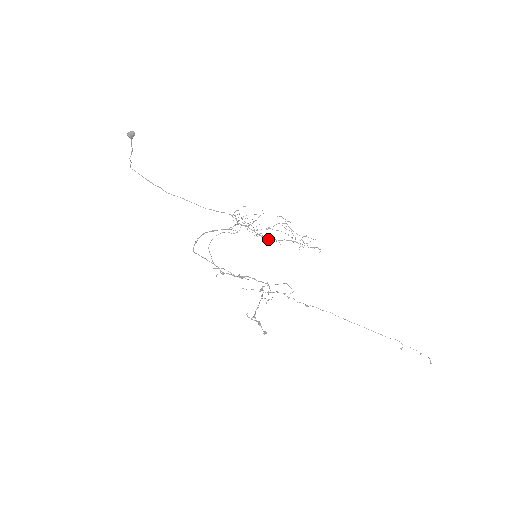
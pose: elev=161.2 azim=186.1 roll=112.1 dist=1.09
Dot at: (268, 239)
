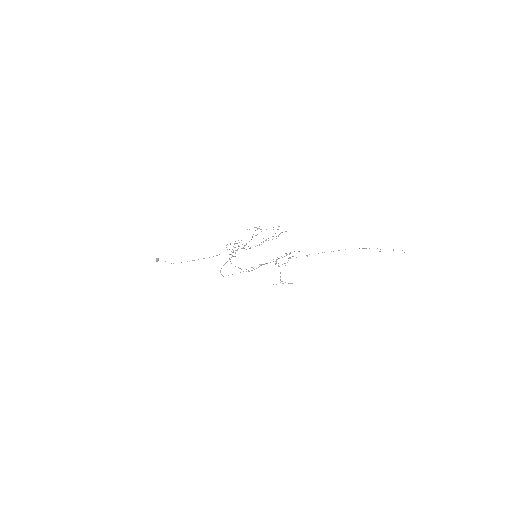
Dot at: occluded
